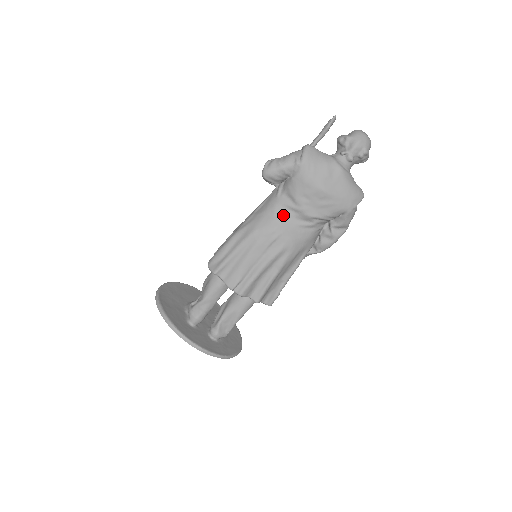
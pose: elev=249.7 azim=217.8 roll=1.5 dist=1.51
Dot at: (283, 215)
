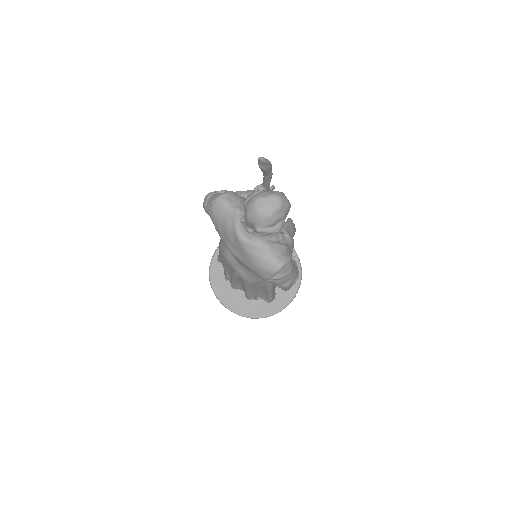
Dot at: occluded
